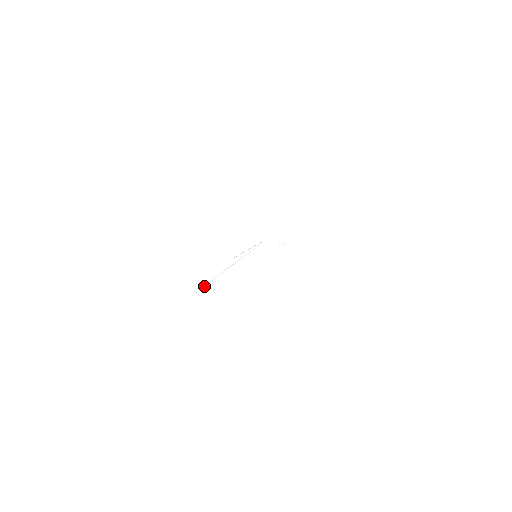
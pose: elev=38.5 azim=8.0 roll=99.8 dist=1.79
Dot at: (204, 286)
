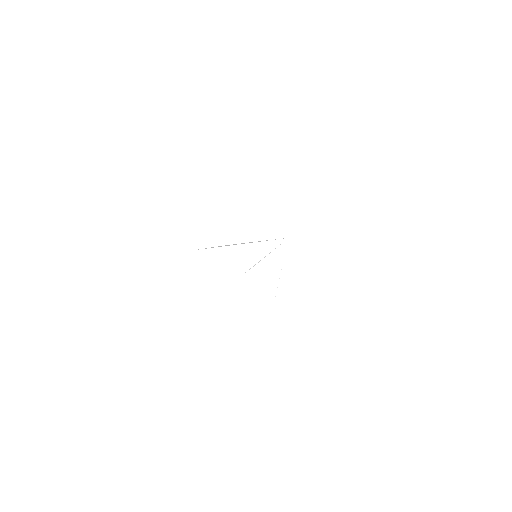
Dot at: occluded
